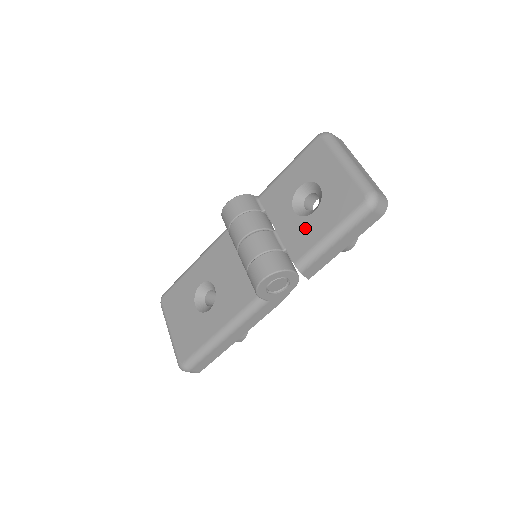
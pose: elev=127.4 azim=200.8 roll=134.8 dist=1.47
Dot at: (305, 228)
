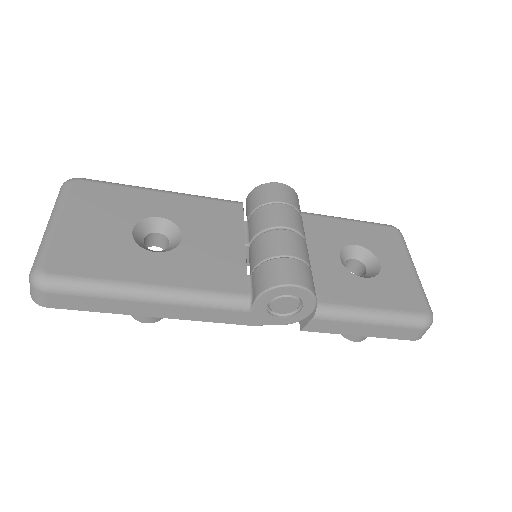
Dot at: (348, 282)
